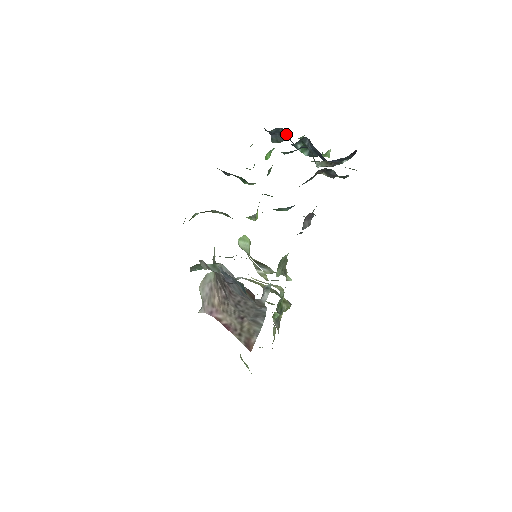
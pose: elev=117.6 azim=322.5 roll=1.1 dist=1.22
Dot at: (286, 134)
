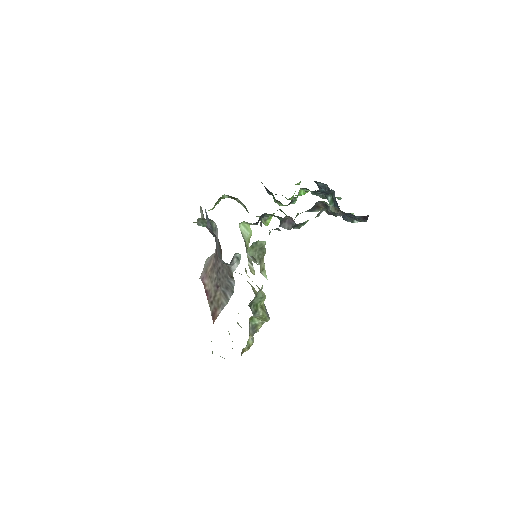
Dot at: occluded
